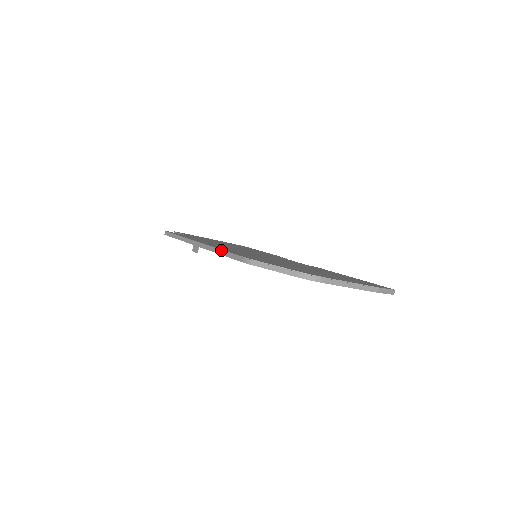
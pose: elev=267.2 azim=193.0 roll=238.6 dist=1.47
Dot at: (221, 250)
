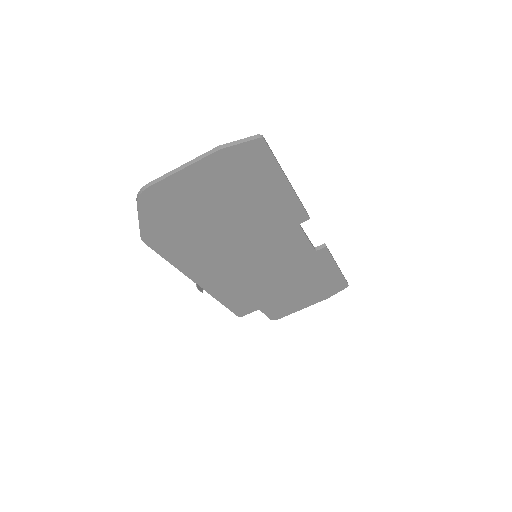
Dot at: (169, 260)
